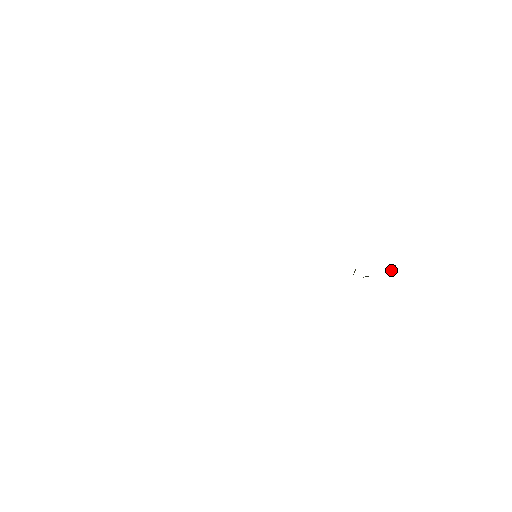
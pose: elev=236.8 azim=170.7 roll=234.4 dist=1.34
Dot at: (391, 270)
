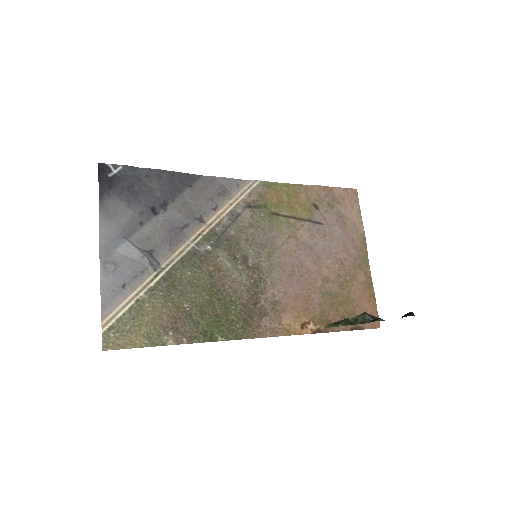
Dot at: (402, 317)
